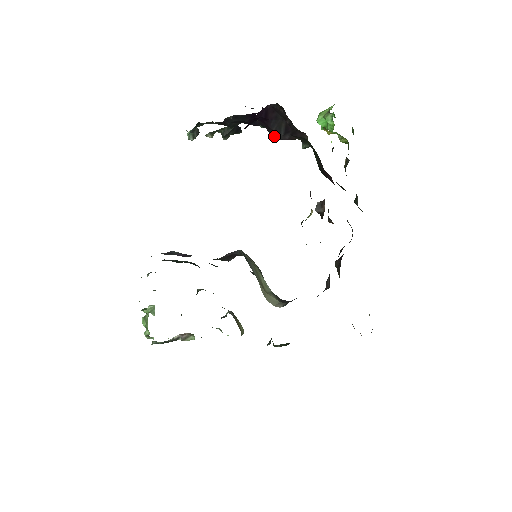
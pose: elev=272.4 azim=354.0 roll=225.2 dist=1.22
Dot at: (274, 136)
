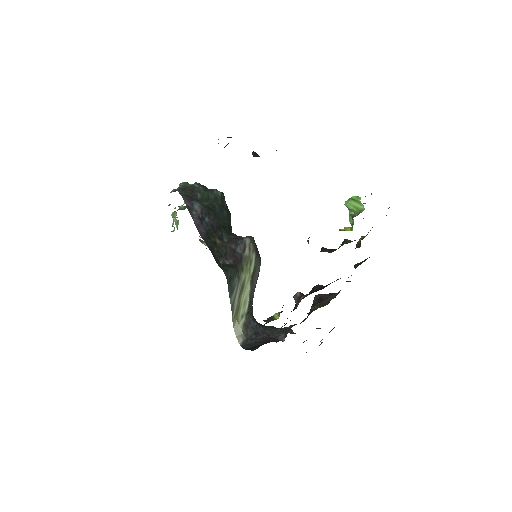
Dot at: occluded
